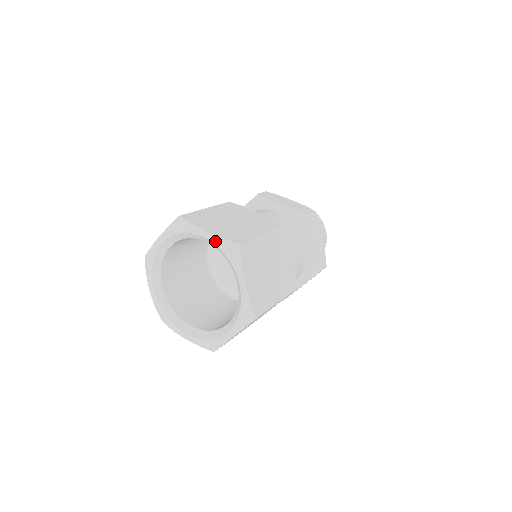
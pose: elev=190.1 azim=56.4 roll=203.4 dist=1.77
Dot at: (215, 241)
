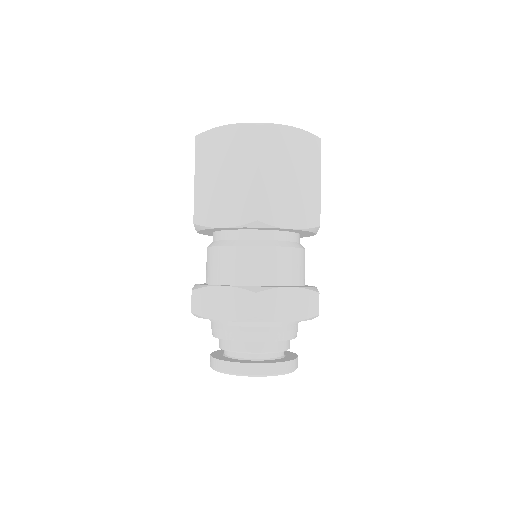
Dot at: occluded
